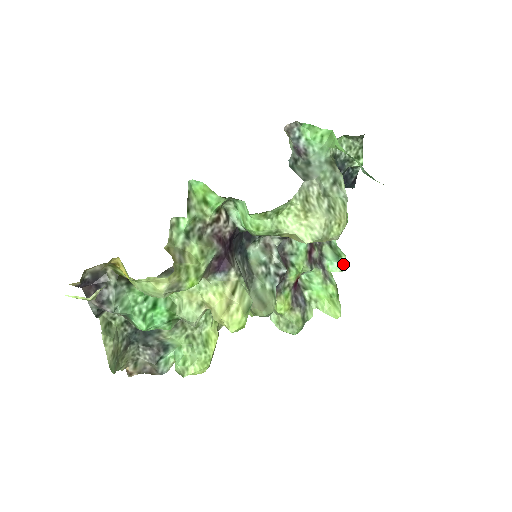
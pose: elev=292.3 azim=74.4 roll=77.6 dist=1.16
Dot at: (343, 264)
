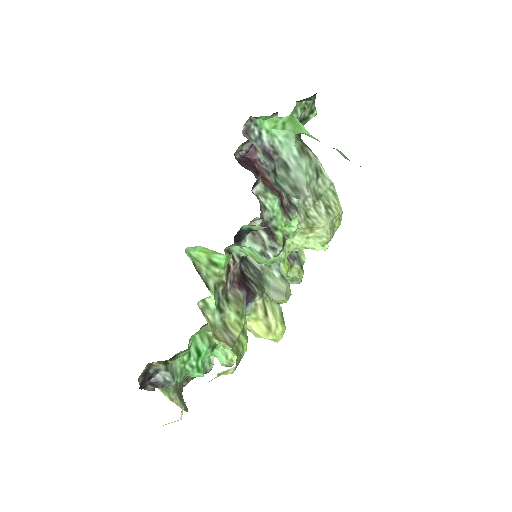
Dot at: occluded
